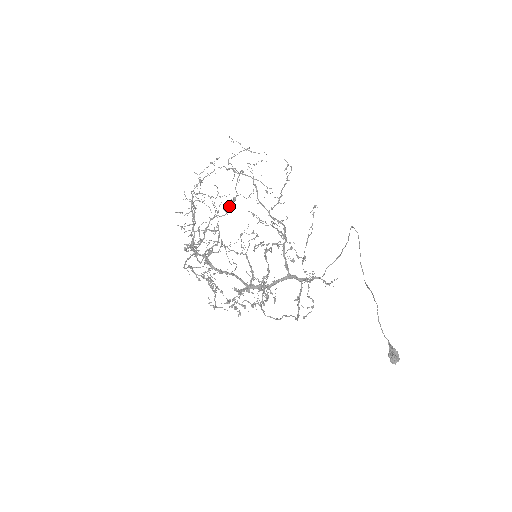
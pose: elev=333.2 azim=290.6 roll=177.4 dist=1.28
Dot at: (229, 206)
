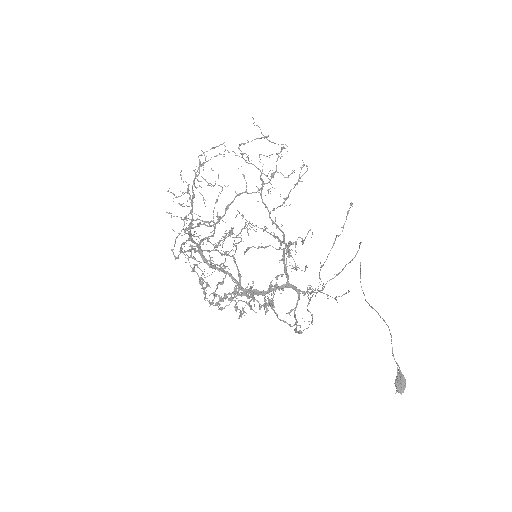
Dot at: occluded
